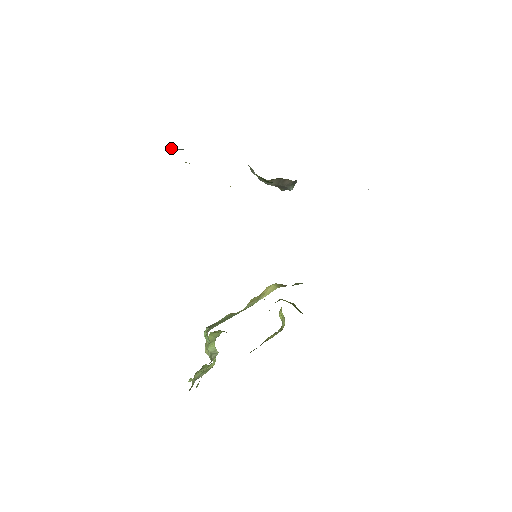
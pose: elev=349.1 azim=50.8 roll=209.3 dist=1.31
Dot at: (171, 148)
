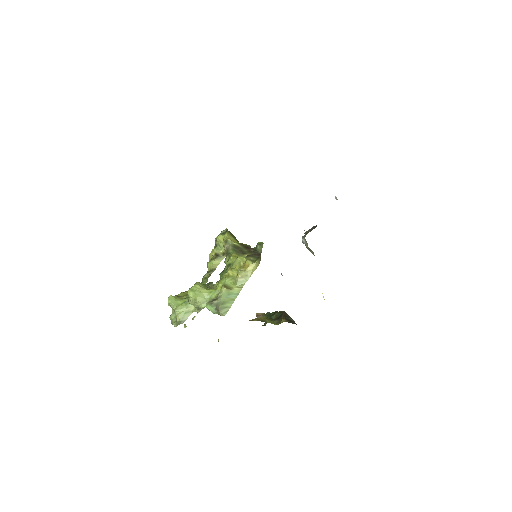
Dot at: (282, 275)
